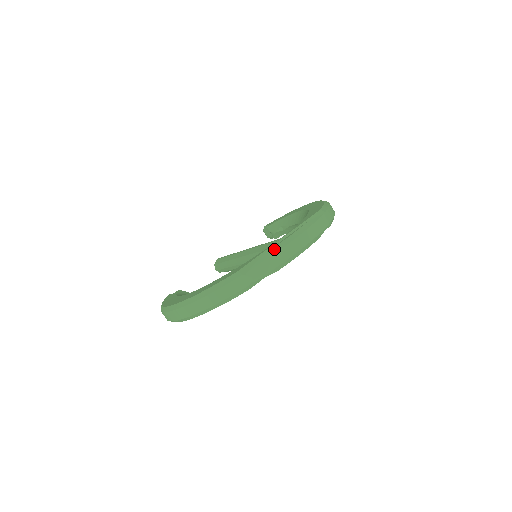
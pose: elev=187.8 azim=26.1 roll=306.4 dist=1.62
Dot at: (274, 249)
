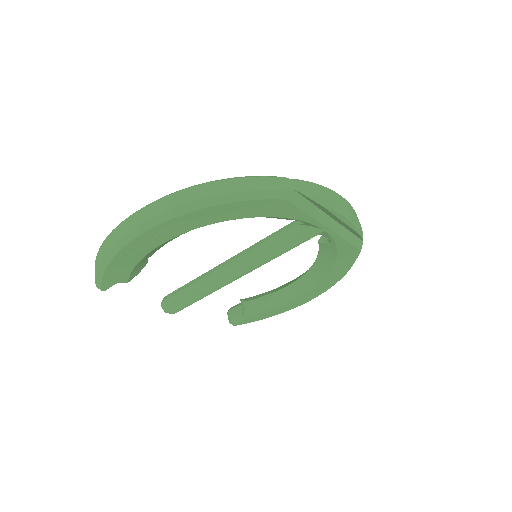
Dot at: occluded
